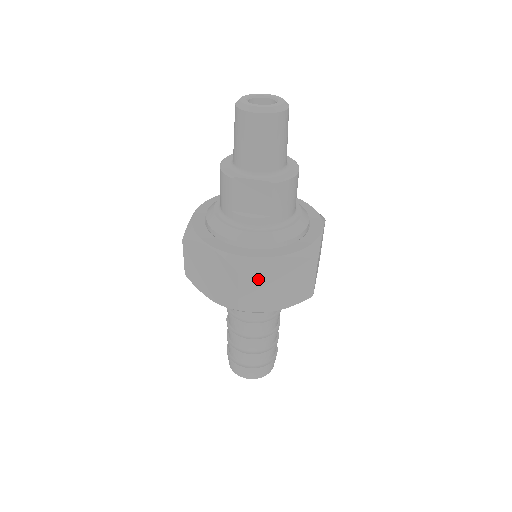
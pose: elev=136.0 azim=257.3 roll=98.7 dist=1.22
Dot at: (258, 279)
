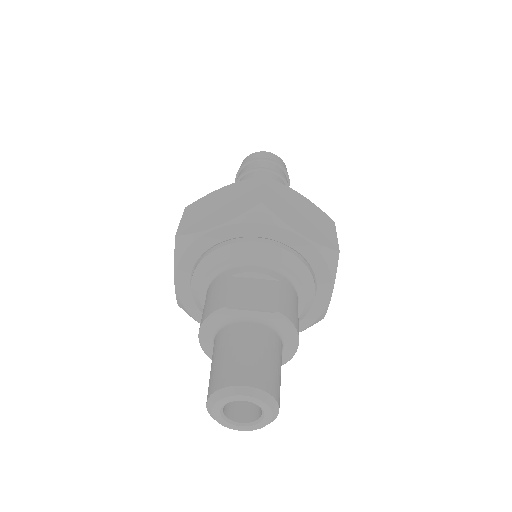
Dot at: occluded
